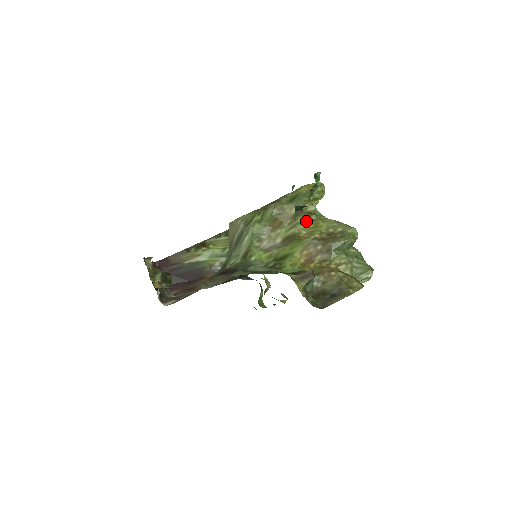
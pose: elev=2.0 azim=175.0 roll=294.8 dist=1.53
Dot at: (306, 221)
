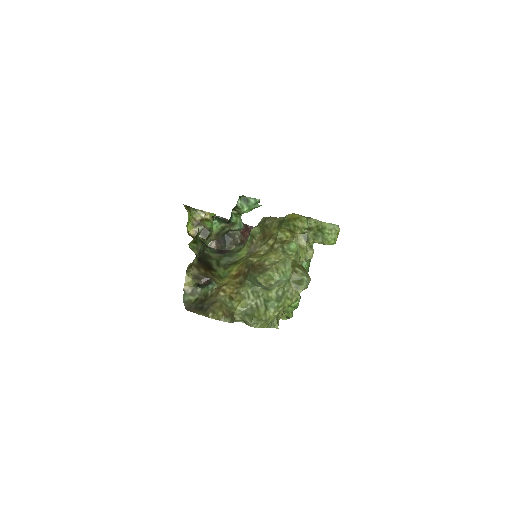
Dot at: (272, 245)
